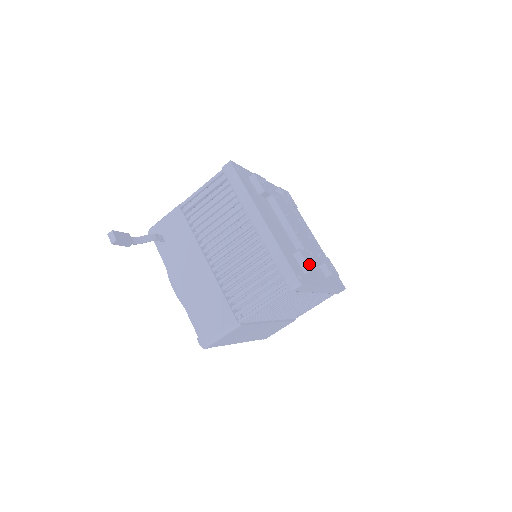
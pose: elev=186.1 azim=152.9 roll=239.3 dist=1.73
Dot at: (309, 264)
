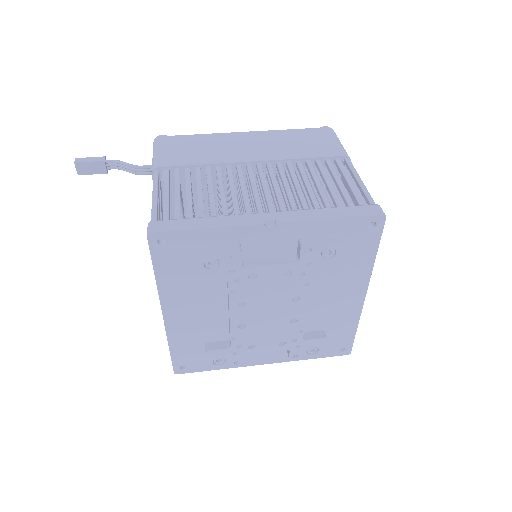
Dot at: (213, 363)
